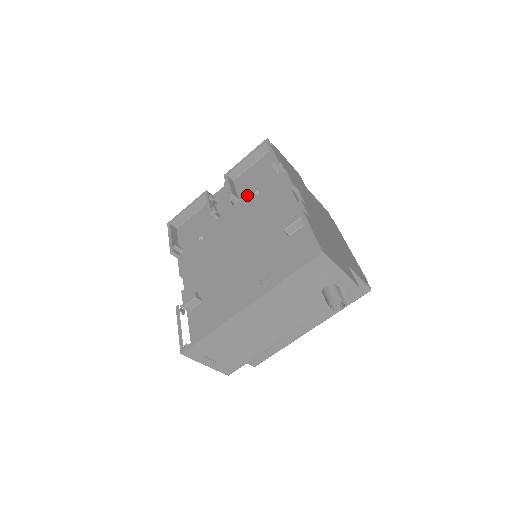
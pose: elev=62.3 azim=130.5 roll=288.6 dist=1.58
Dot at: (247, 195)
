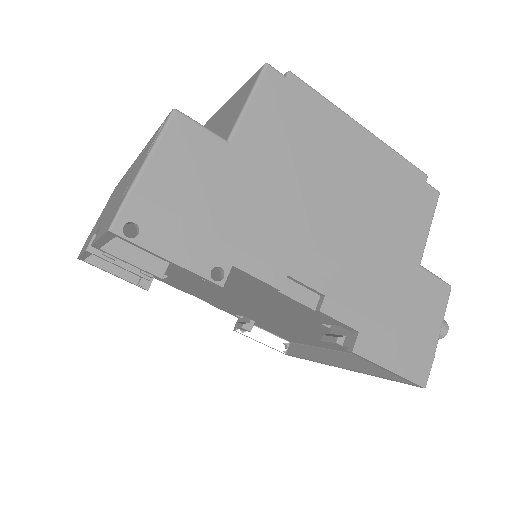
Dot at: occluded
